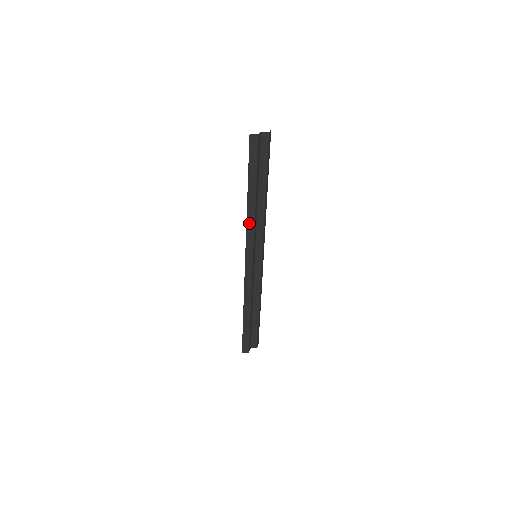
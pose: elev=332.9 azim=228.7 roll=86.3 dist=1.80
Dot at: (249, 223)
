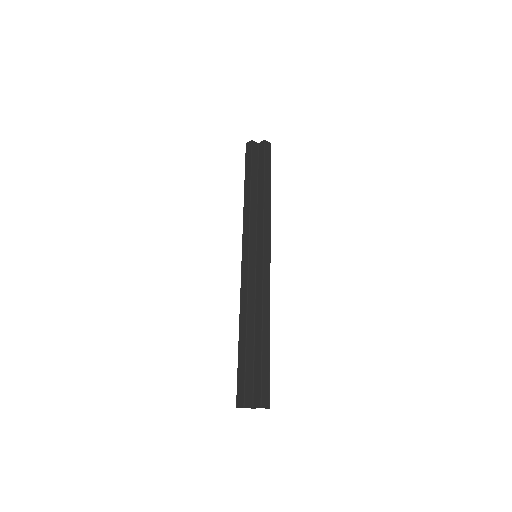
Dot at: (245, 217)
